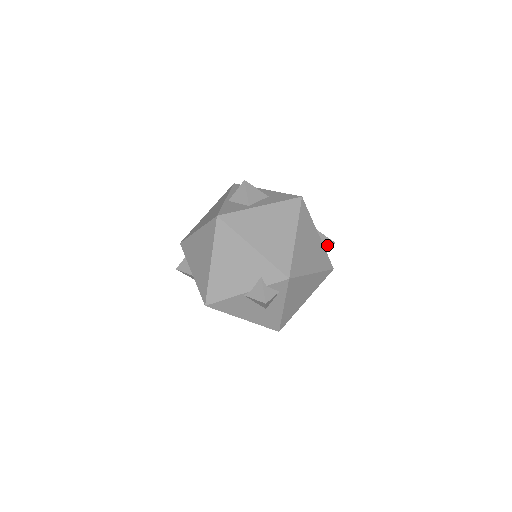
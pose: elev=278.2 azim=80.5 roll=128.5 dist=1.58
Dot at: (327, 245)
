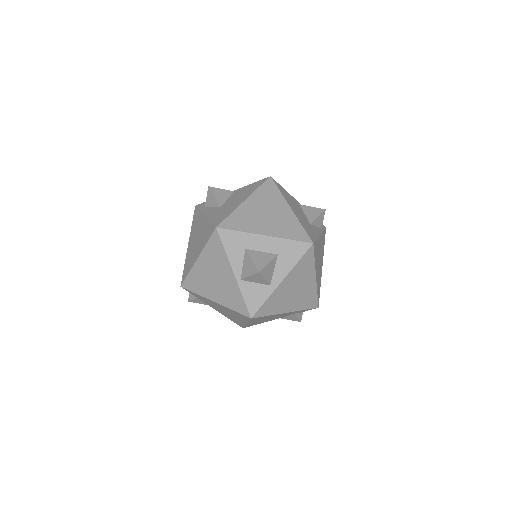
Dot at: (321, 222)
